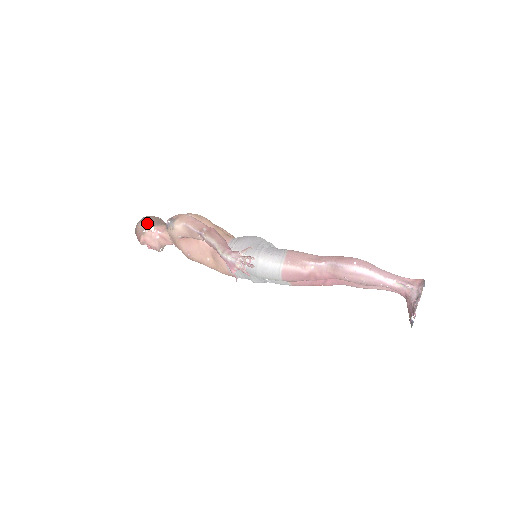
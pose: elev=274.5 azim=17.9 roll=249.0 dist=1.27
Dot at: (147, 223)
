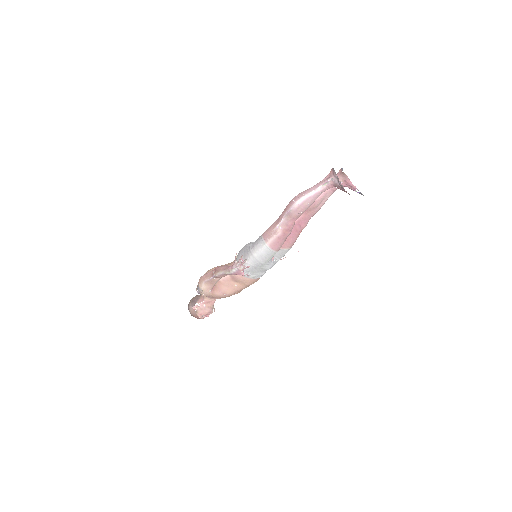
Dot at: (192, 305)
